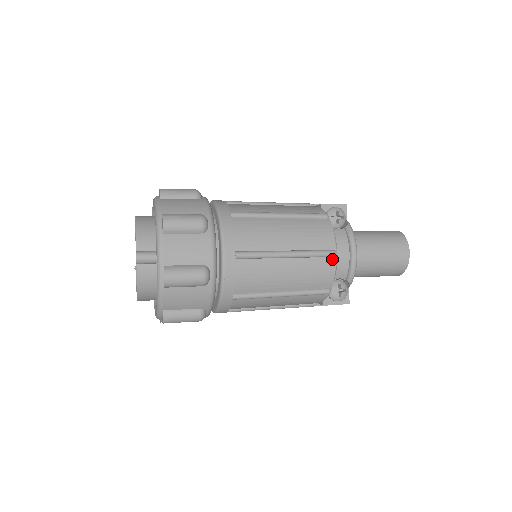
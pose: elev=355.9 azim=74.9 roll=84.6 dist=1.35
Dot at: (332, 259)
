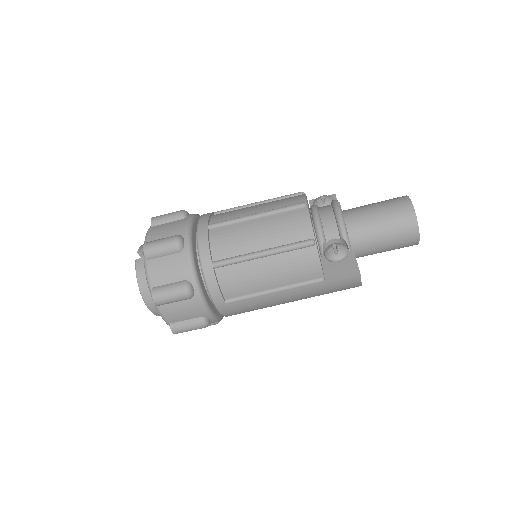
Dot at: (304, 210)
